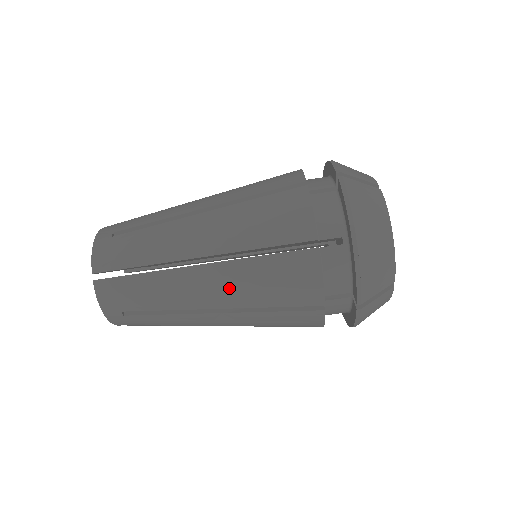
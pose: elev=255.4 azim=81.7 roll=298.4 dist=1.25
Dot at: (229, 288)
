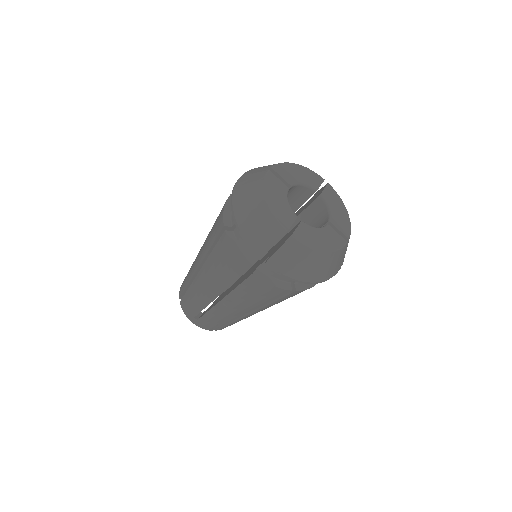
Dot at: occluded
